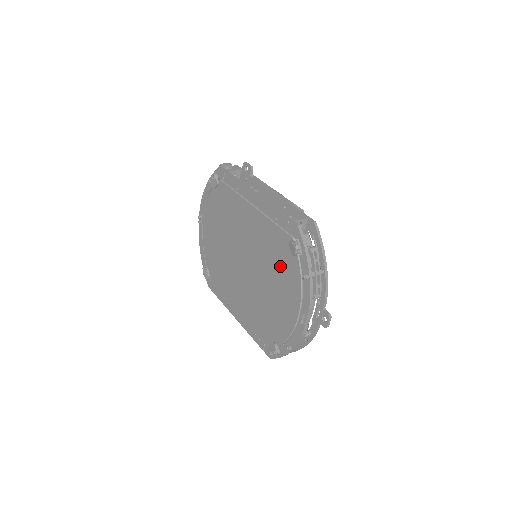
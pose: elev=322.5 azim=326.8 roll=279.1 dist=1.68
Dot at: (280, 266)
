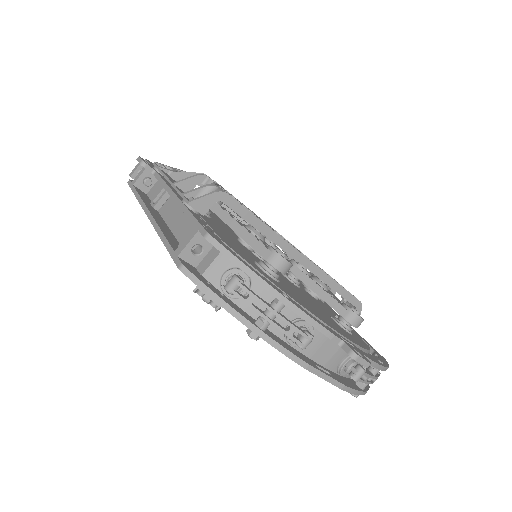
Dot at: occluded
